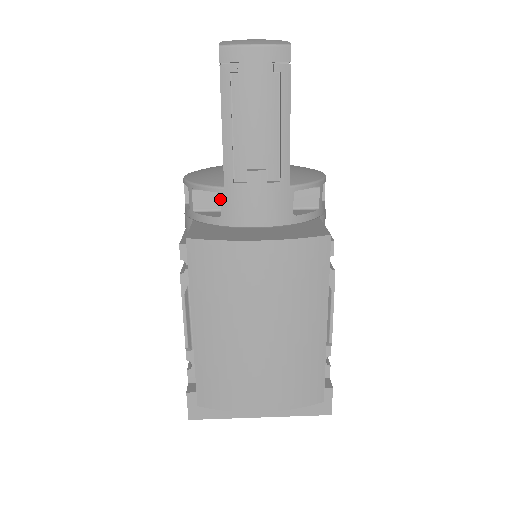
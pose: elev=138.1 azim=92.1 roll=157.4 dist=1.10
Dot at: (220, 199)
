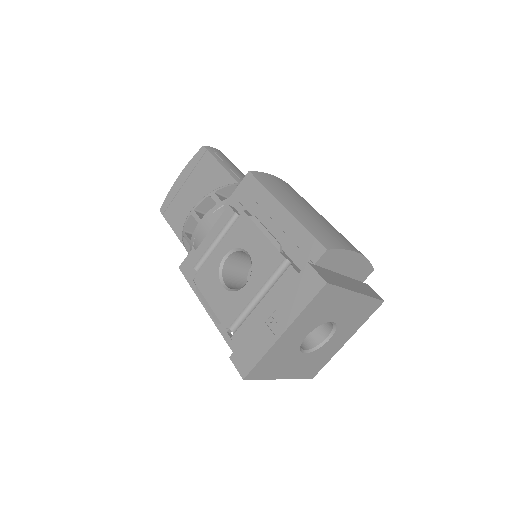
Dot at: occluded
